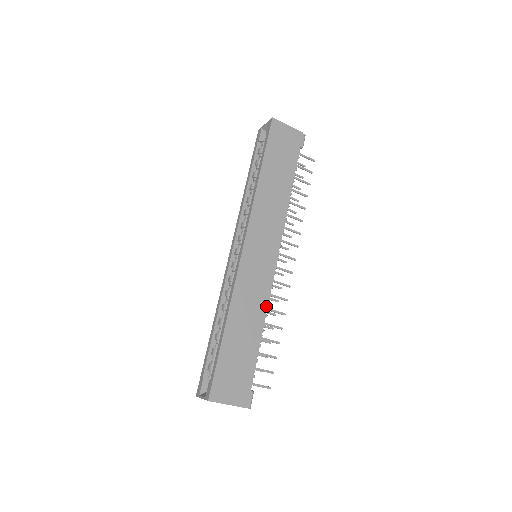
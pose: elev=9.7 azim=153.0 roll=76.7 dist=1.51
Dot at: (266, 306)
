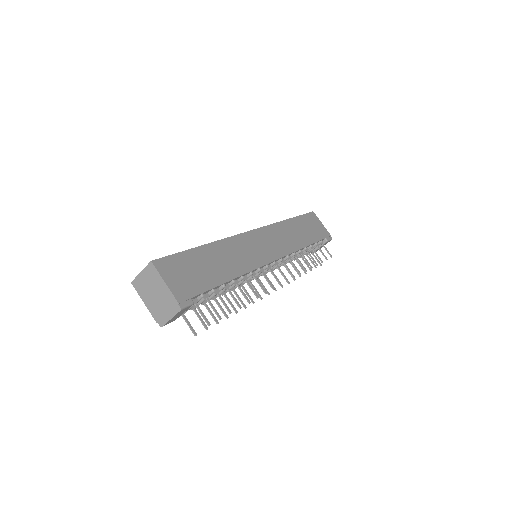
Dot at: (247, 271)
